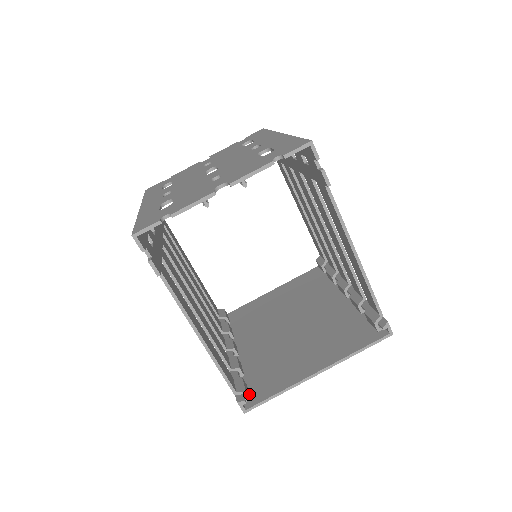
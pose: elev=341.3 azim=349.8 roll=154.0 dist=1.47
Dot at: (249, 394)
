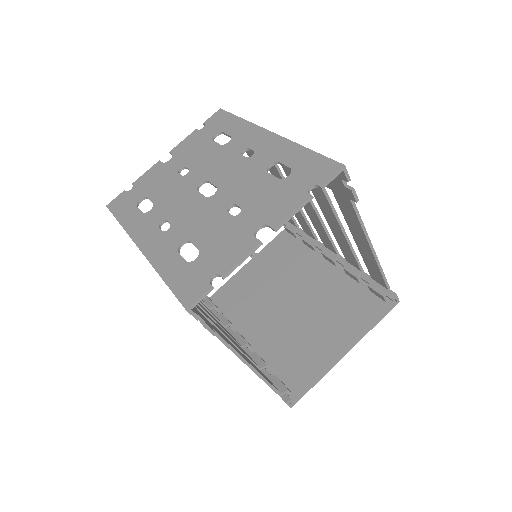
Dot at: occluded
